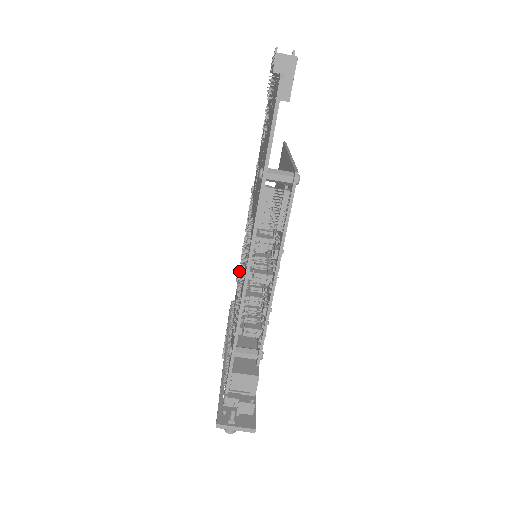
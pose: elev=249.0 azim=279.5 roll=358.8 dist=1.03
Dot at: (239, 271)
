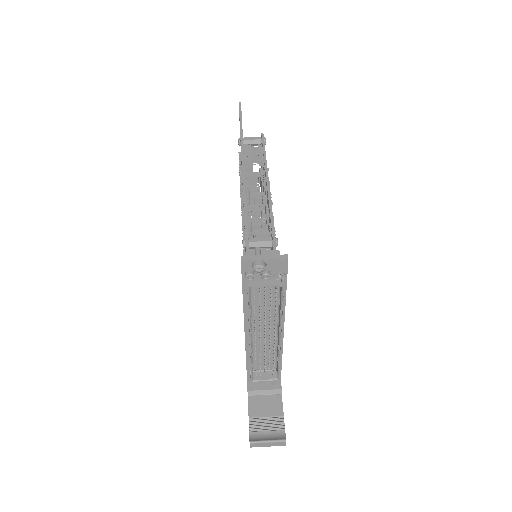
Dot at: occluded
